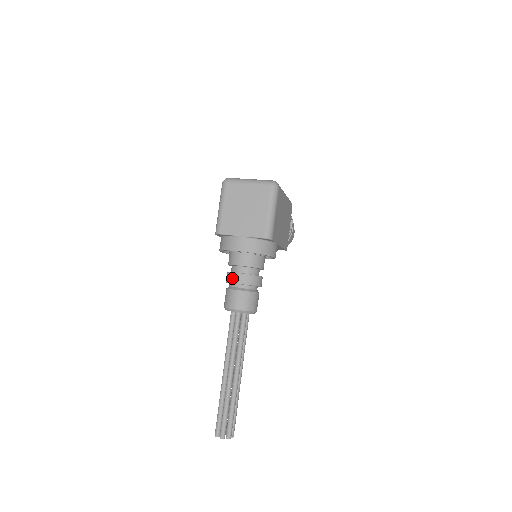
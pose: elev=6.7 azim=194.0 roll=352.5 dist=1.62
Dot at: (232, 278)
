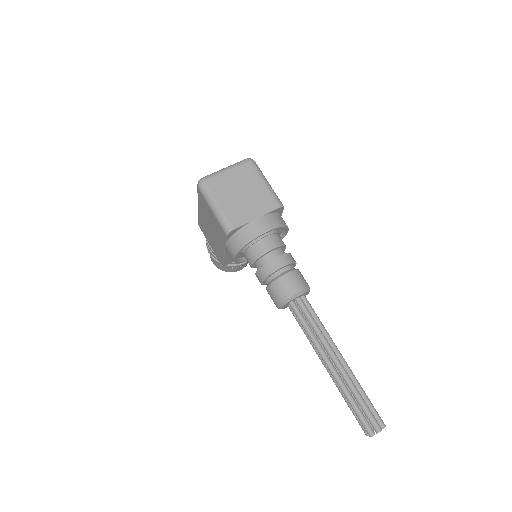
Dot at: (271, 267)
